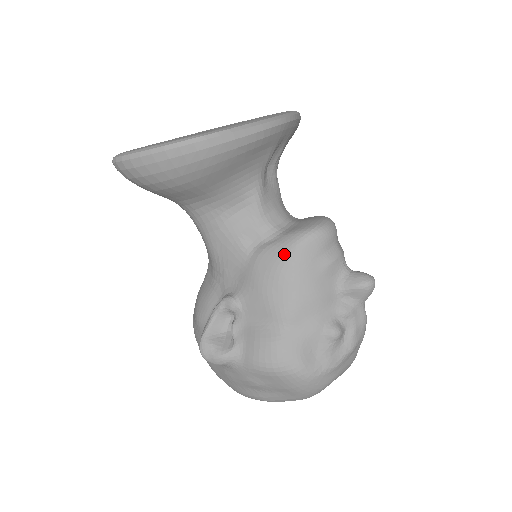
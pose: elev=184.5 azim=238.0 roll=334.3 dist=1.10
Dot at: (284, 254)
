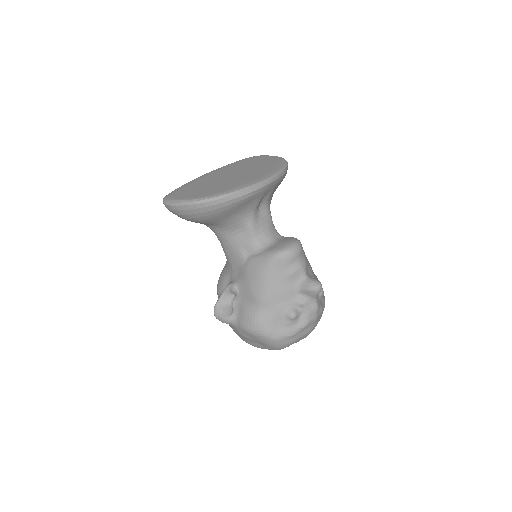
Dot at: (263, 265)
